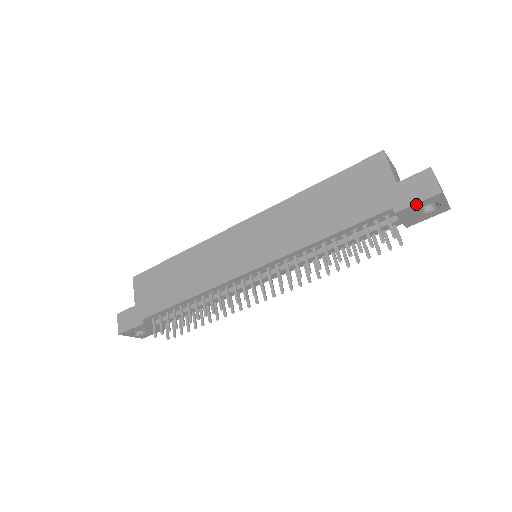
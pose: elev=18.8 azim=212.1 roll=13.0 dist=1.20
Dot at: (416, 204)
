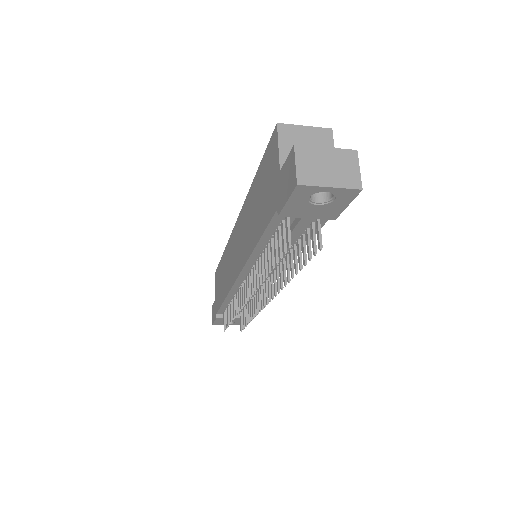
Dot at: (288, 203)
